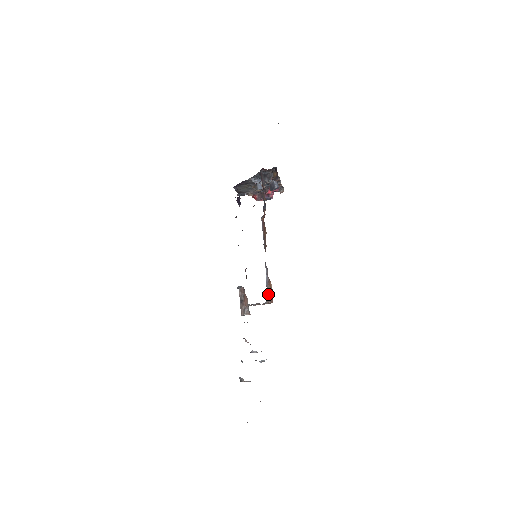
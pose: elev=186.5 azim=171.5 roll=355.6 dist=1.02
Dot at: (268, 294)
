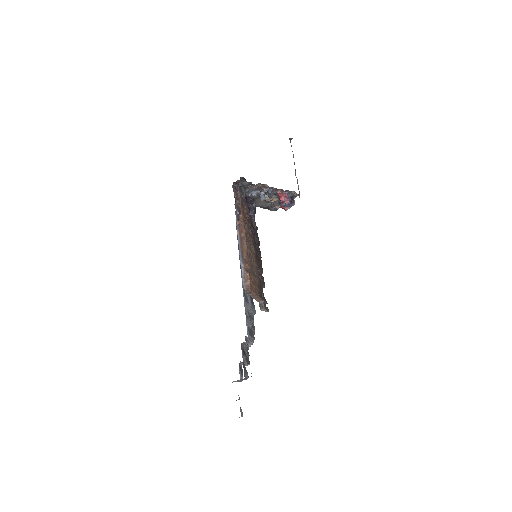
Dot at: (245, 284)
